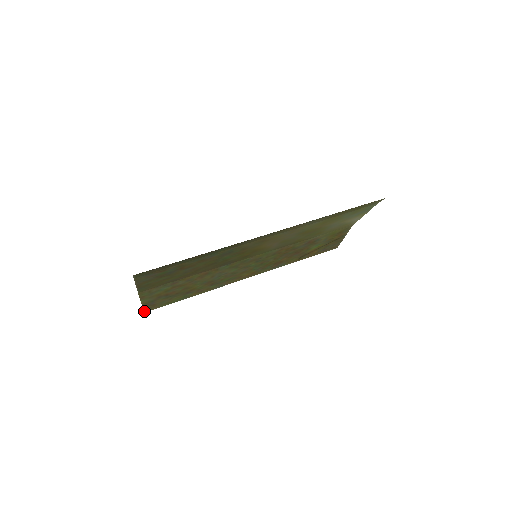
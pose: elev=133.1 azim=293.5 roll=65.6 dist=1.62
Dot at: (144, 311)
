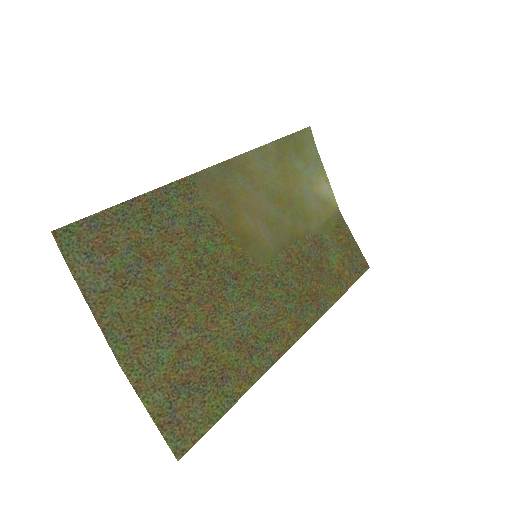
Dot at: (175, 455)
